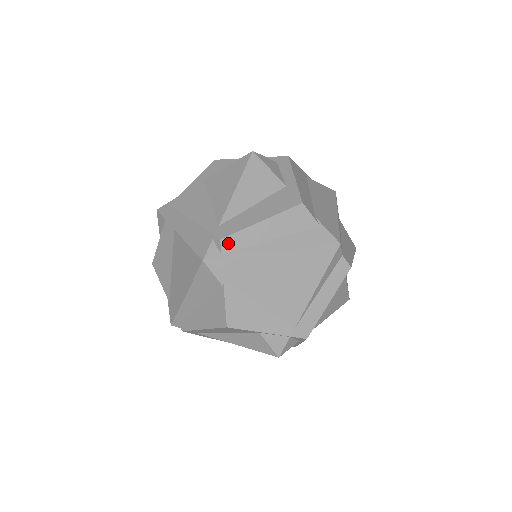
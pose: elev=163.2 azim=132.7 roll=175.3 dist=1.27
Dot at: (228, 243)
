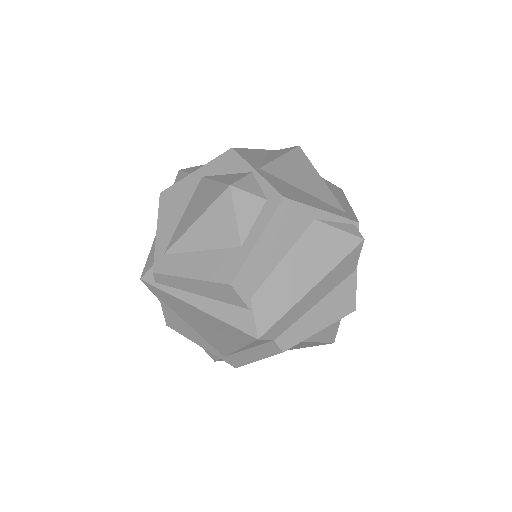
Dot at: (160, 278)
